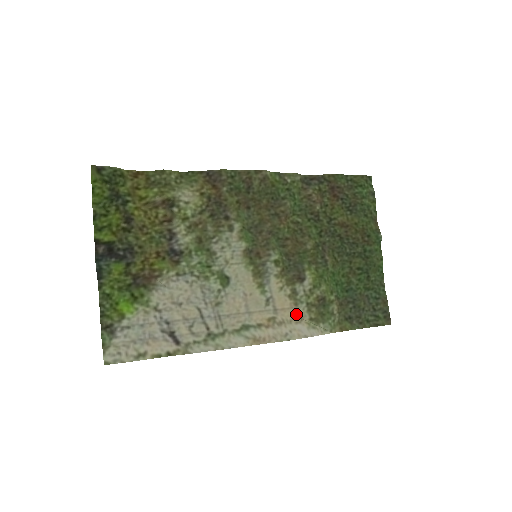
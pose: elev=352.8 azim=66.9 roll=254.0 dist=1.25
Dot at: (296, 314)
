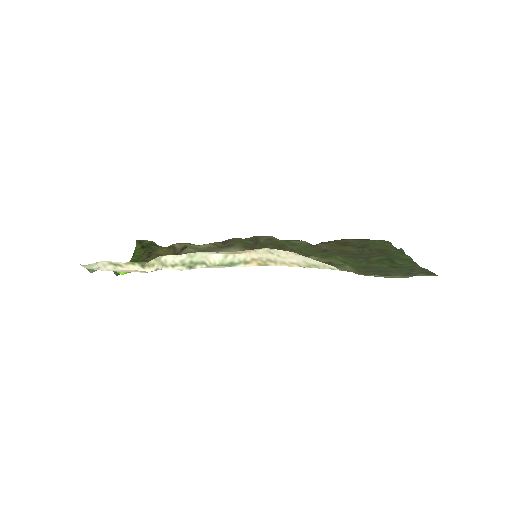
Dot at: (295, 266)
